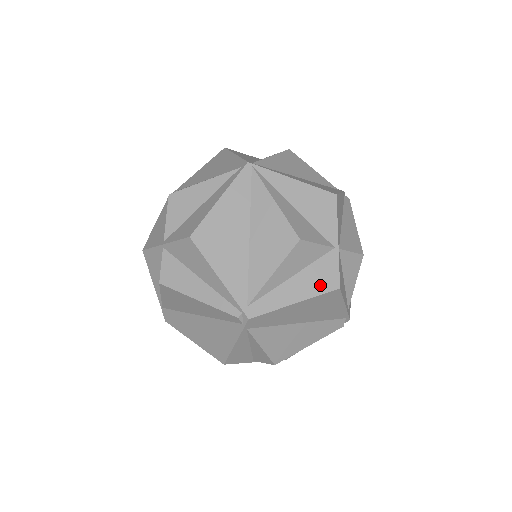
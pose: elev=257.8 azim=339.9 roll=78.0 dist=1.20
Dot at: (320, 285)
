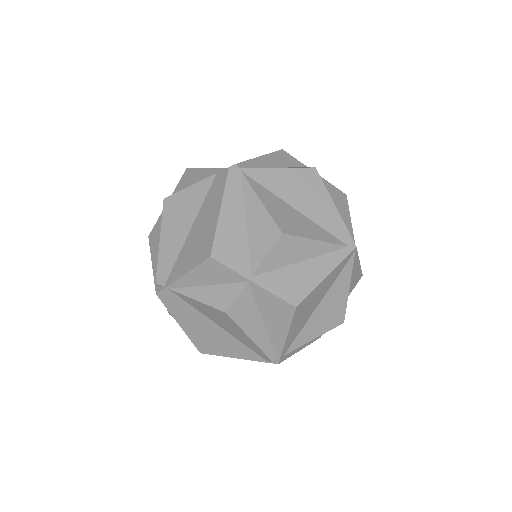
Dot at: occluded
